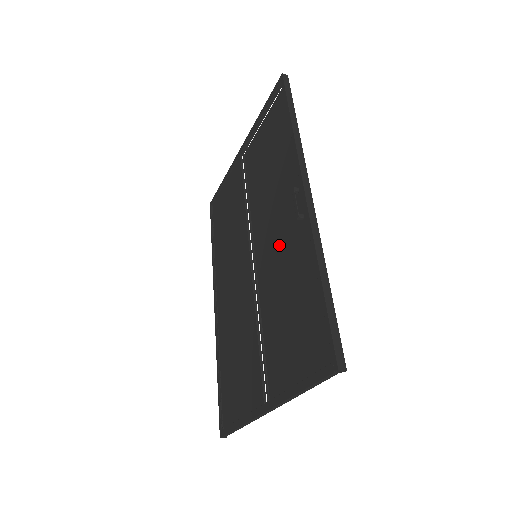
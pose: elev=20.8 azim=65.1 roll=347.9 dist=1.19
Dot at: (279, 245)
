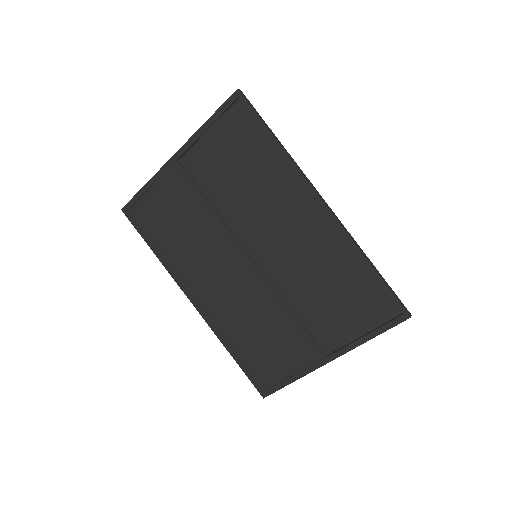
Dot at: (292, 245)
